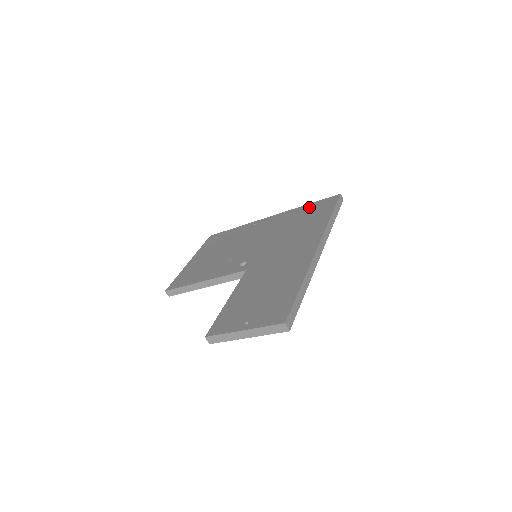
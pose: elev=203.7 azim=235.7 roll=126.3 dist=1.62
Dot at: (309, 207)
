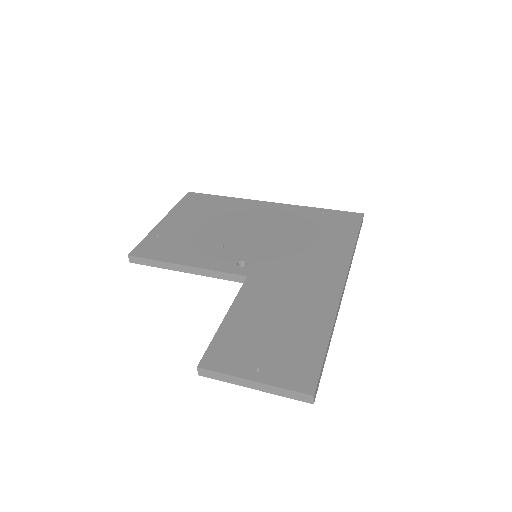
Dot at: (324, 214)
